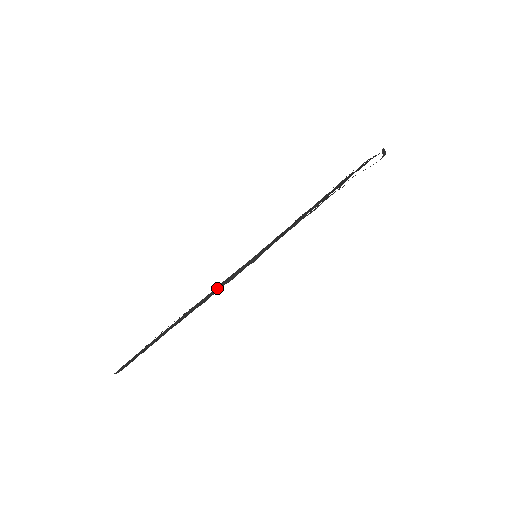
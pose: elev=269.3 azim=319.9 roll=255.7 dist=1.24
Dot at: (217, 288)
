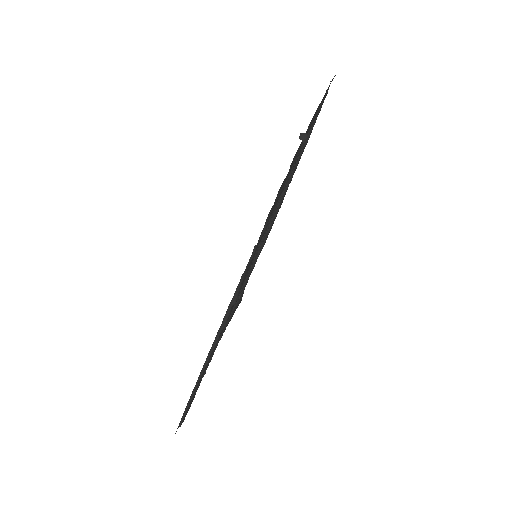
Dot at: (216, 337)
